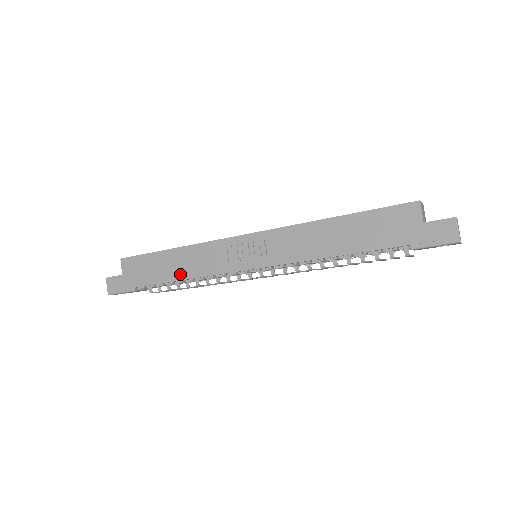
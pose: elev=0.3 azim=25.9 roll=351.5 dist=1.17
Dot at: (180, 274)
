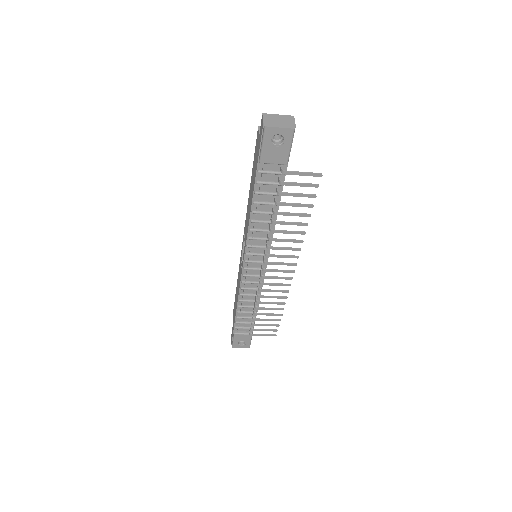
Dot at: occluded
